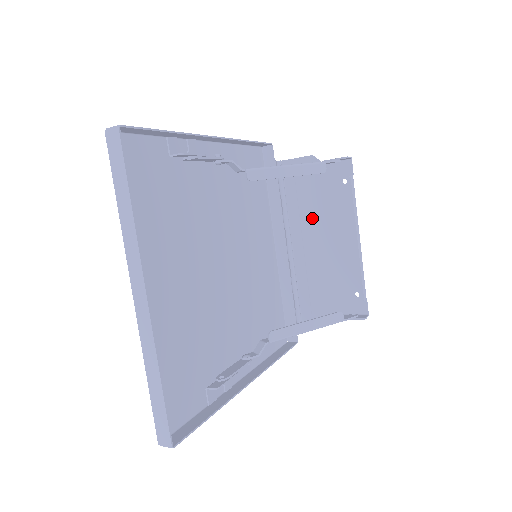
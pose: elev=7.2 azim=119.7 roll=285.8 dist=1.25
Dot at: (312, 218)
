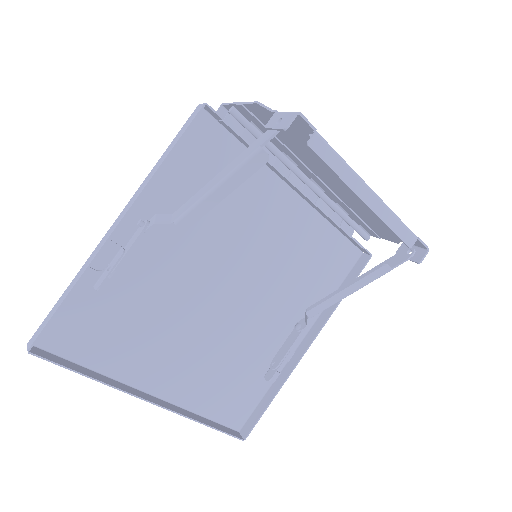
Dot at: (310, 162)
